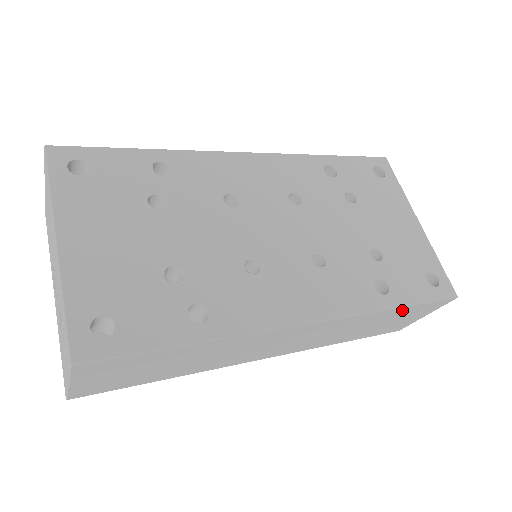
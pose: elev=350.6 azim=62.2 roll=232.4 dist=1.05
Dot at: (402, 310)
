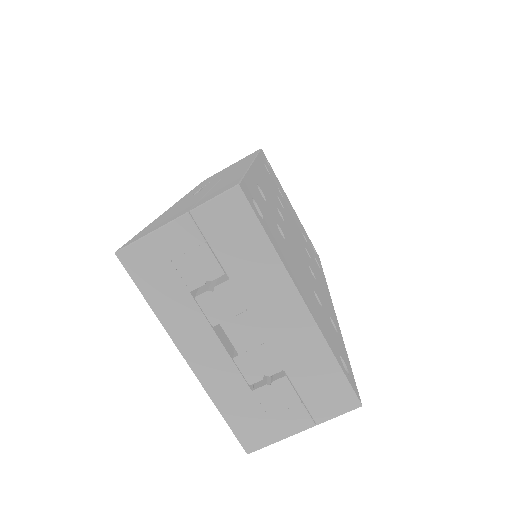
Dot at: occluded
